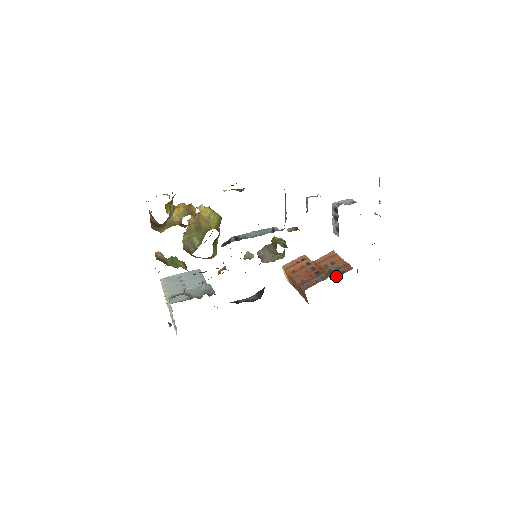
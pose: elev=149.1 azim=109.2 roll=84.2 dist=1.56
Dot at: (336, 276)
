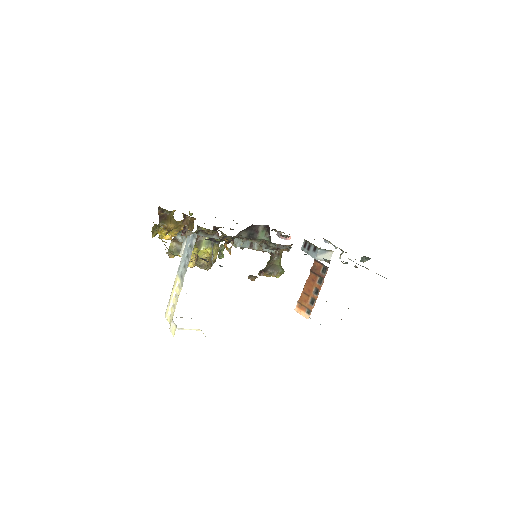
Dot at: occluded
